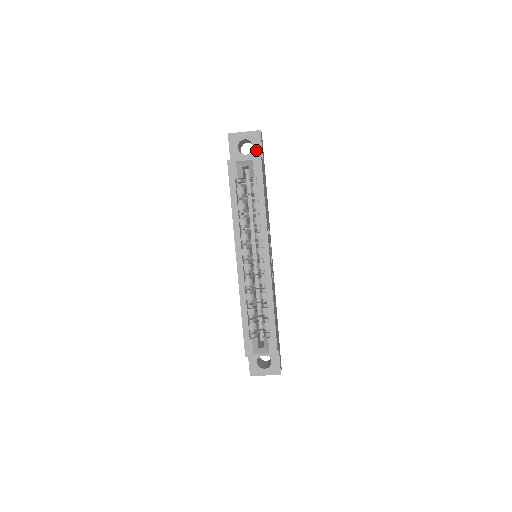
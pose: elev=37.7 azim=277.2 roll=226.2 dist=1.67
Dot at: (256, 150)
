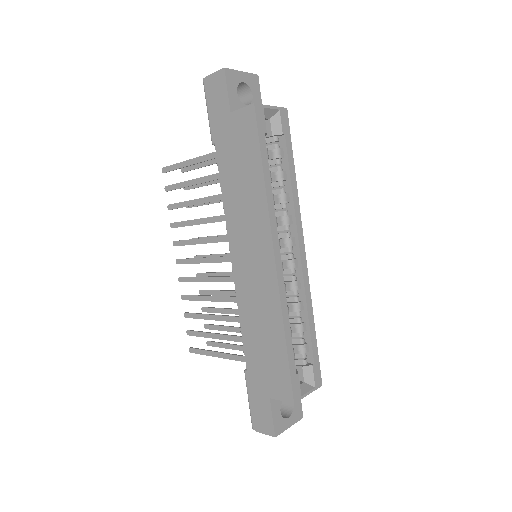
Dot at: (256, 101)
